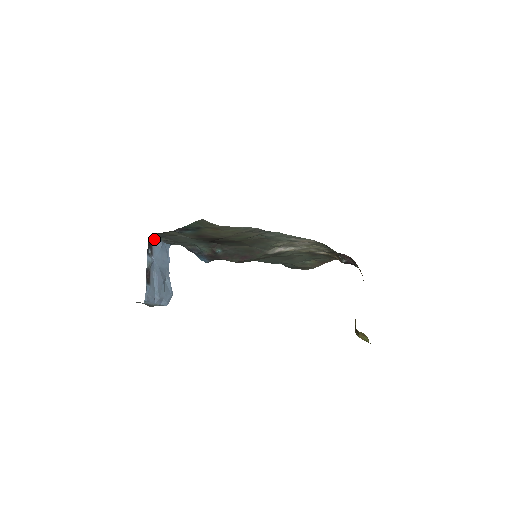
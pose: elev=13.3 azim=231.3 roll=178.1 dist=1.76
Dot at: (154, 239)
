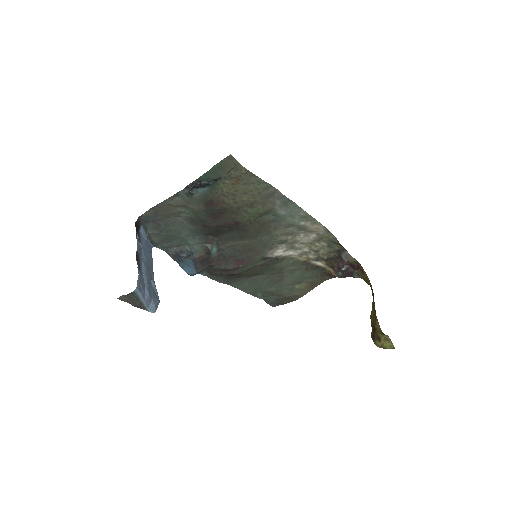
Dot at: (141, 226)
